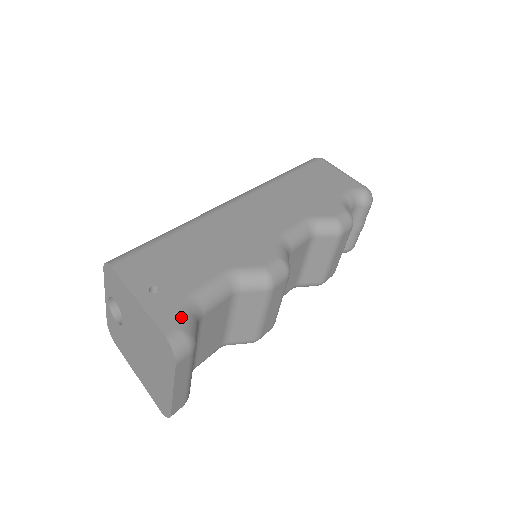
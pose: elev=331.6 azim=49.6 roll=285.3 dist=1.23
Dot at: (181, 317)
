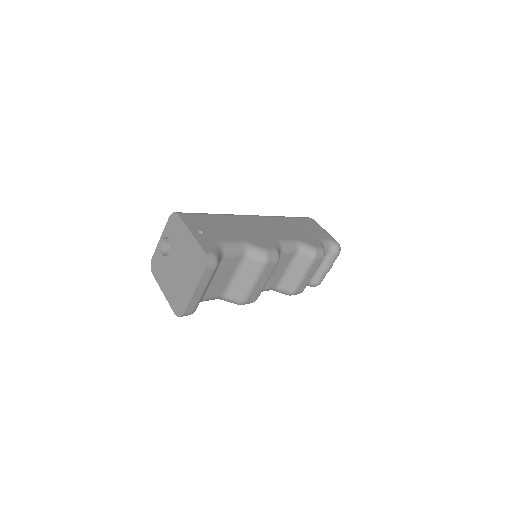
Dot at: (214, 248)
